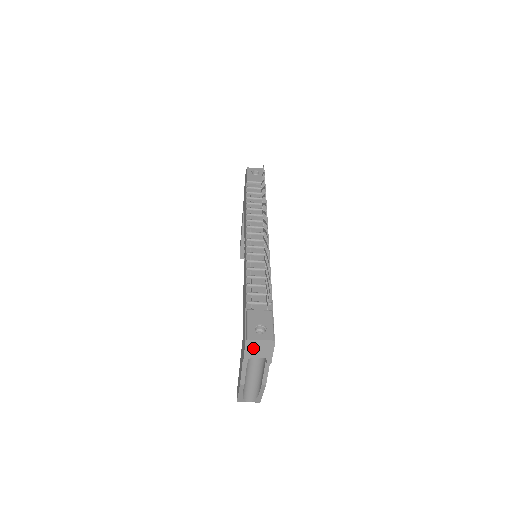
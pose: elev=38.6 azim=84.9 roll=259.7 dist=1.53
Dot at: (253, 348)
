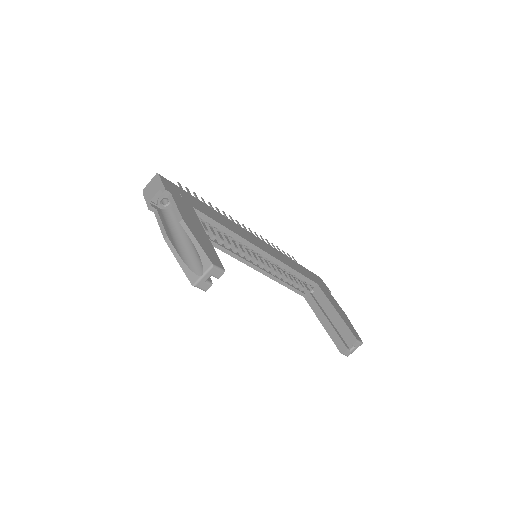
Dot at: (149, 192)
